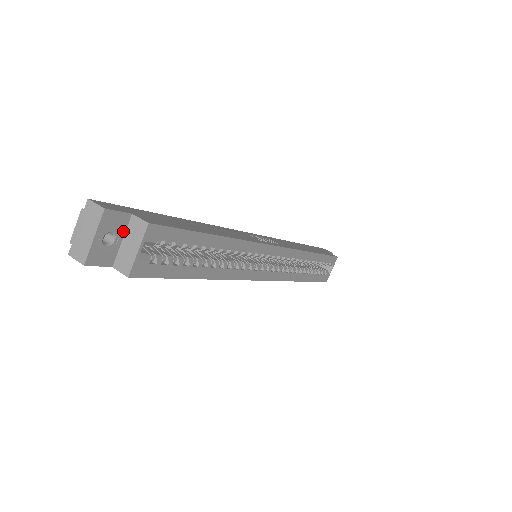
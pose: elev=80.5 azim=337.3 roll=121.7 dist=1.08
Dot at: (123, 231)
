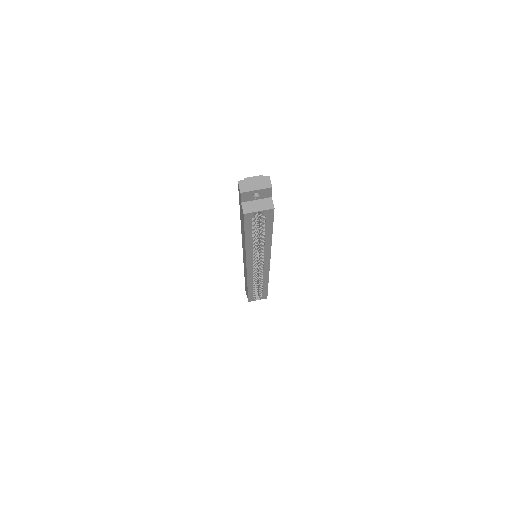
Dot at: (262, 198)
